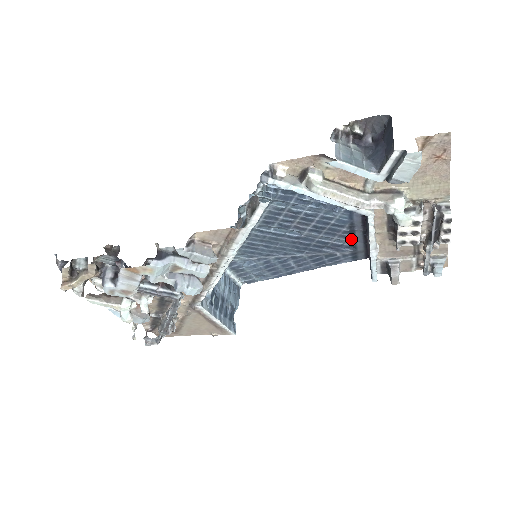
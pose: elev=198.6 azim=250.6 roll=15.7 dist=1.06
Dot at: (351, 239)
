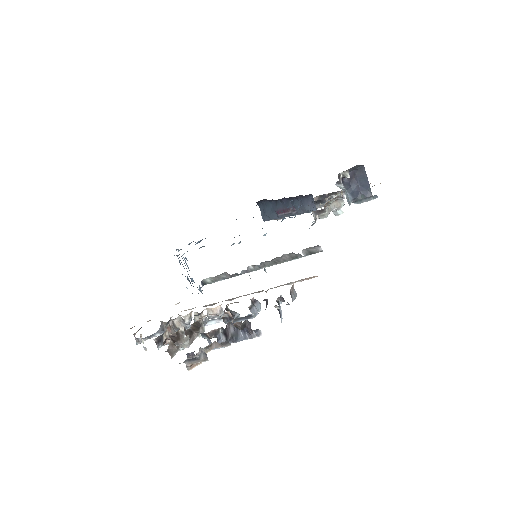
Dot at: occluded
